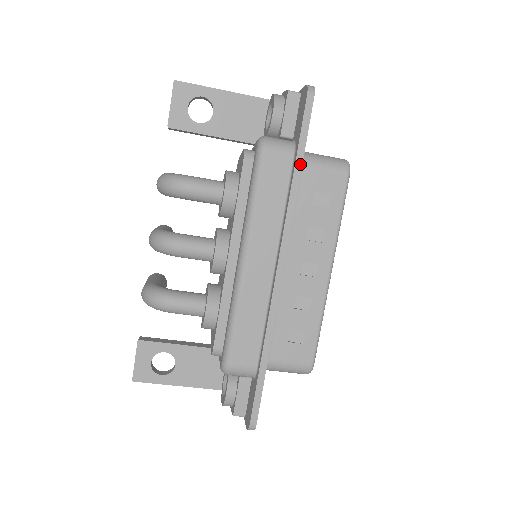
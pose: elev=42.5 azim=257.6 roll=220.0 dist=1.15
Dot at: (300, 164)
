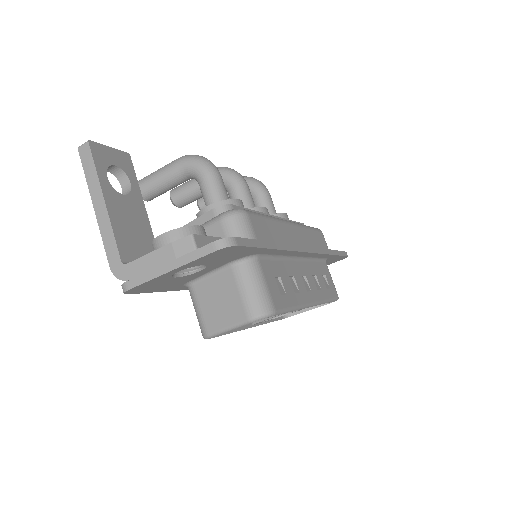
Dot at: (335, 253)
